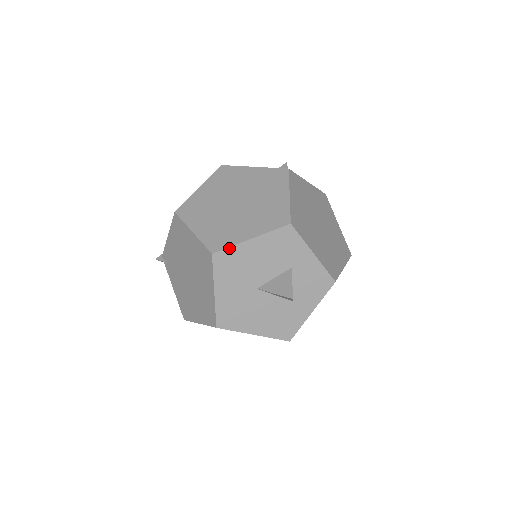
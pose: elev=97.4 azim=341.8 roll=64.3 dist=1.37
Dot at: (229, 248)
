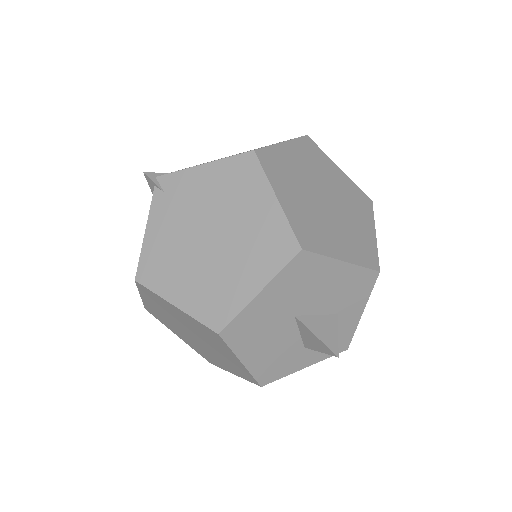
Dot at: (320, 255)
